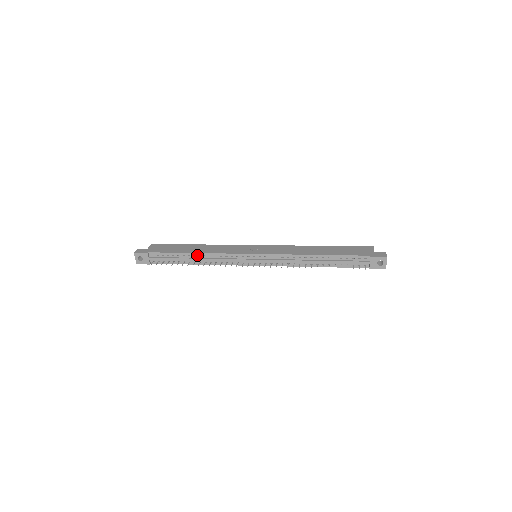
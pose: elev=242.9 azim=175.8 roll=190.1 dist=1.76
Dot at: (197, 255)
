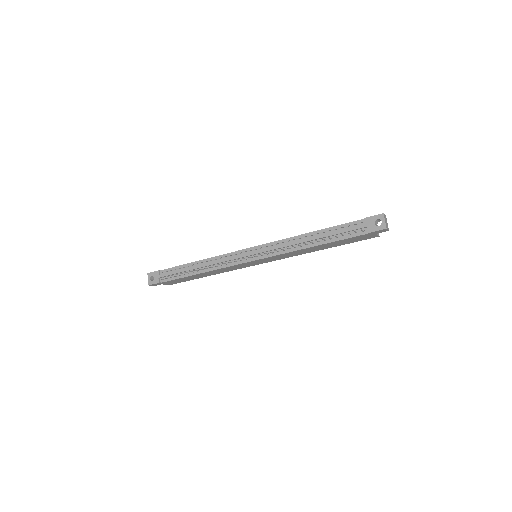
Dot at: (200, 263)
